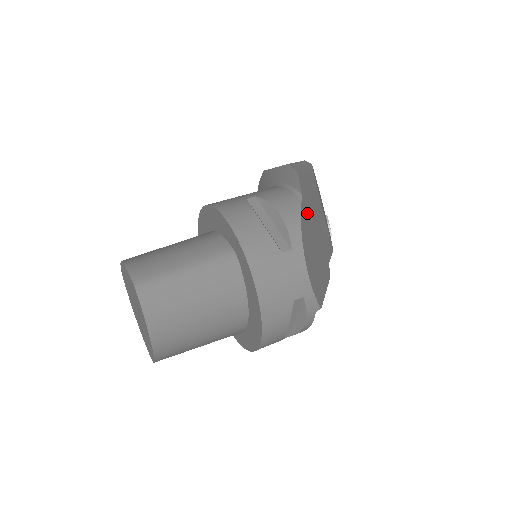
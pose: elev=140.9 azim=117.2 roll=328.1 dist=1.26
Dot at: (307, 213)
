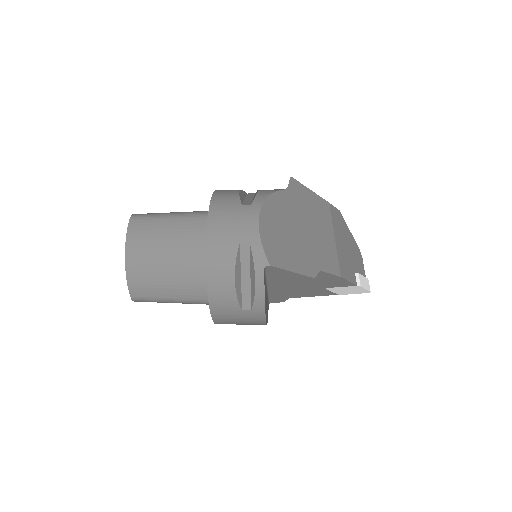
Dot at: (291, 204)
